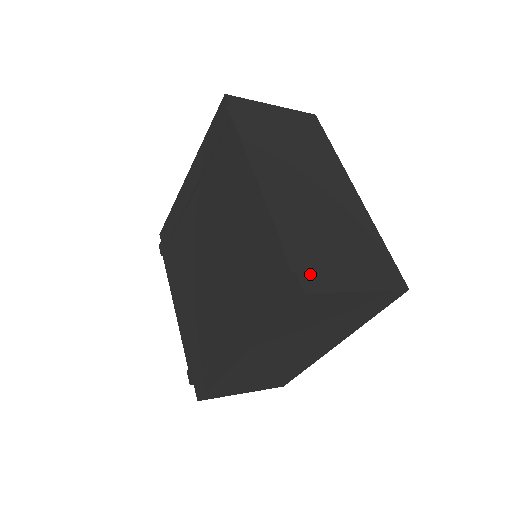
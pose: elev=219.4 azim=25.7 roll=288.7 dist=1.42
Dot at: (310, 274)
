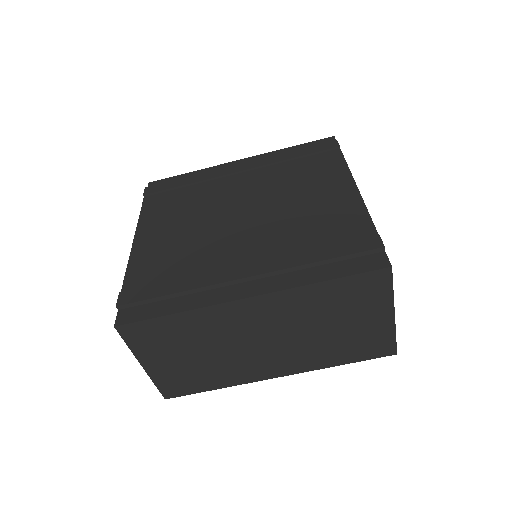
Dot at: occluded
